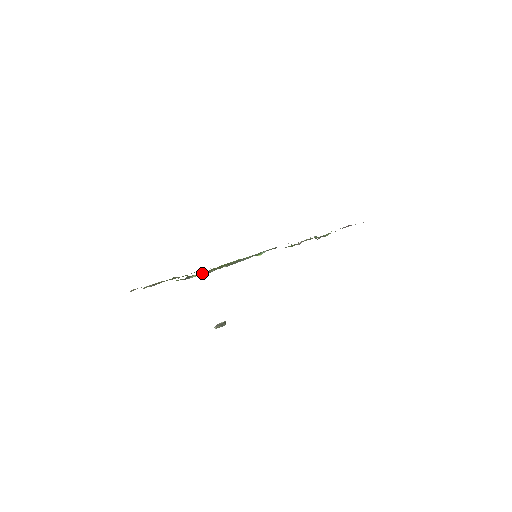
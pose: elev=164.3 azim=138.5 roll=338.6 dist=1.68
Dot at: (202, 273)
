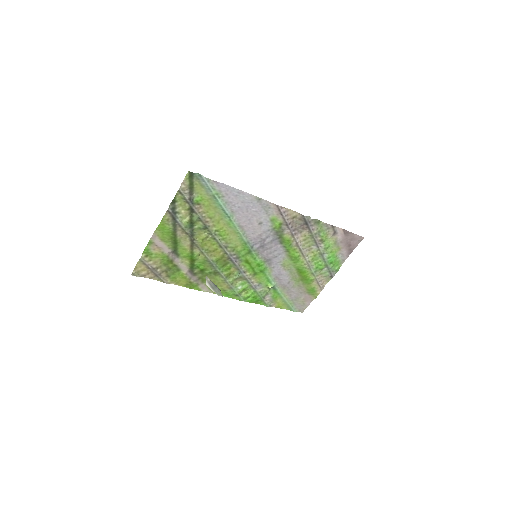
Dot at: (192, 224)
